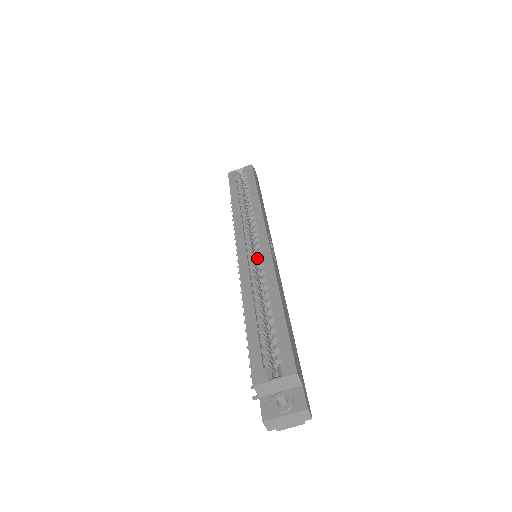
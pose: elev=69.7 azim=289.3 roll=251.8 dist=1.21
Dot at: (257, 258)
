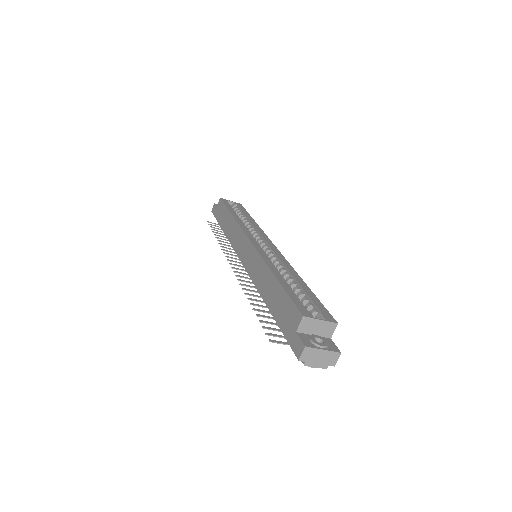
Dot at: occluded
